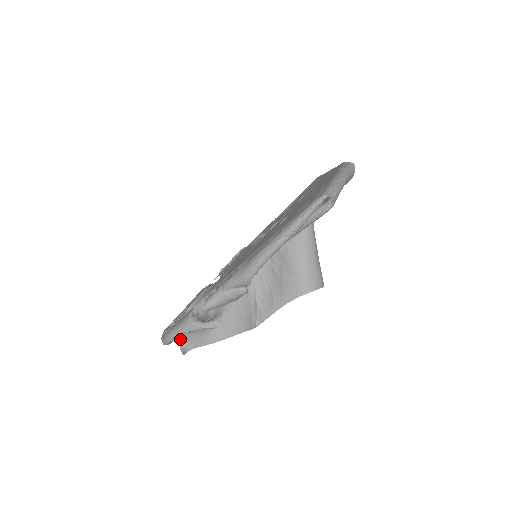
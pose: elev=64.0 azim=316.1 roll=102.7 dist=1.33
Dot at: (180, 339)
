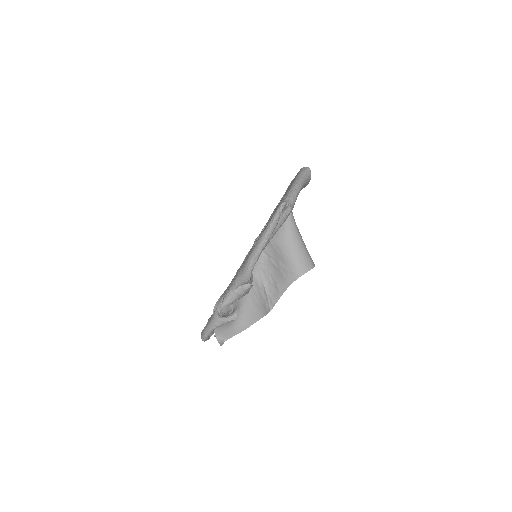
Dot at: (216, 334)
